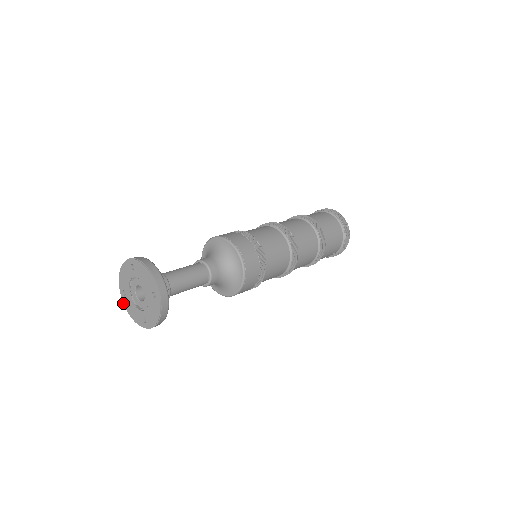
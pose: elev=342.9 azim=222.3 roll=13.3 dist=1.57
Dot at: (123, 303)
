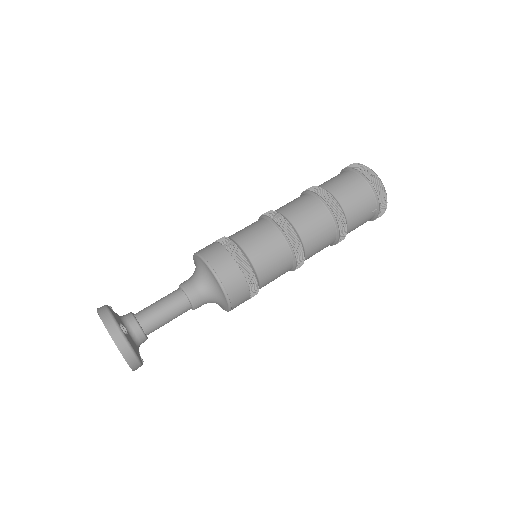
Dot at: occluded
